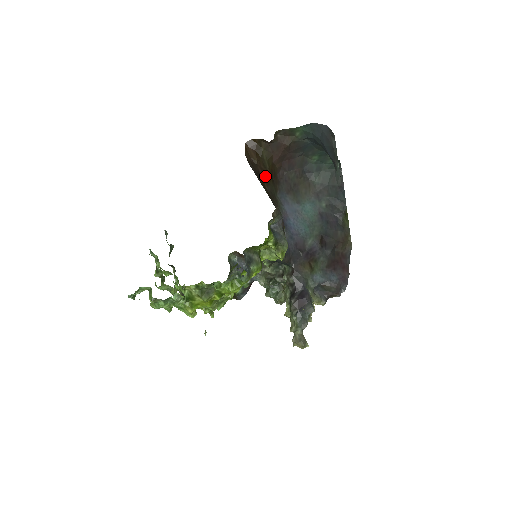
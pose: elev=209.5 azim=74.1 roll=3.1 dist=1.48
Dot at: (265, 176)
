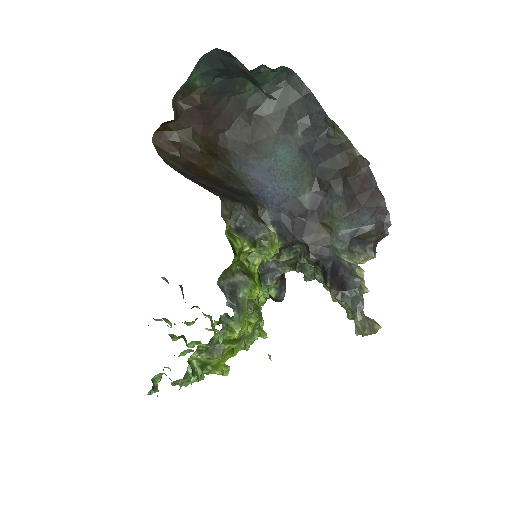
Dot at: (201, 160)
